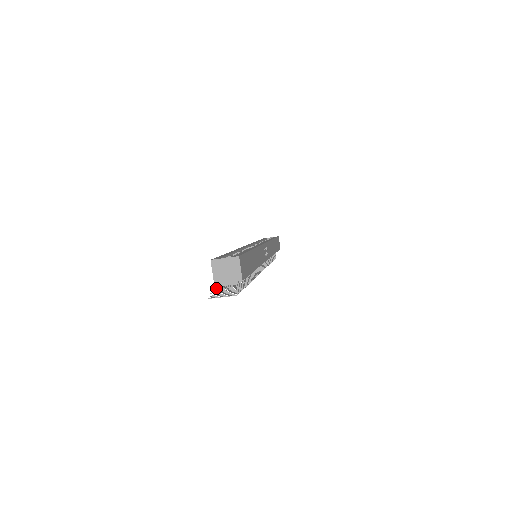
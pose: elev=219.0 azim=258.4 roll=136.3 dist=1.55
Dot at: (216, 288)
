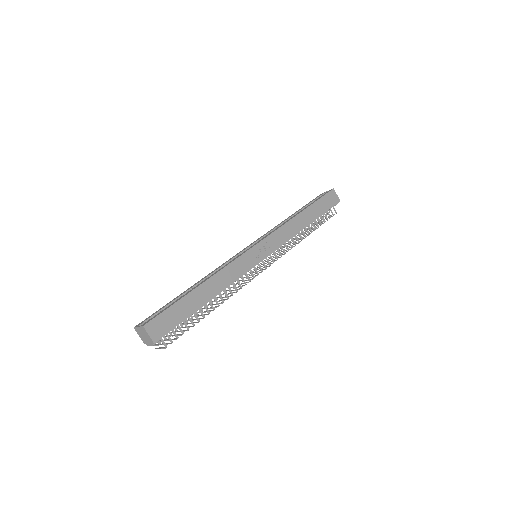
Dot at: (171, 332)
